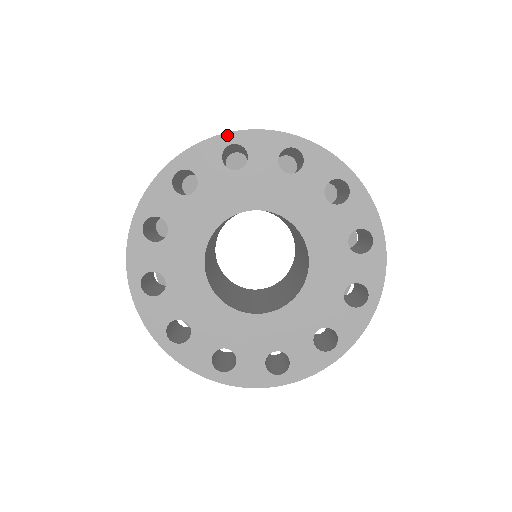
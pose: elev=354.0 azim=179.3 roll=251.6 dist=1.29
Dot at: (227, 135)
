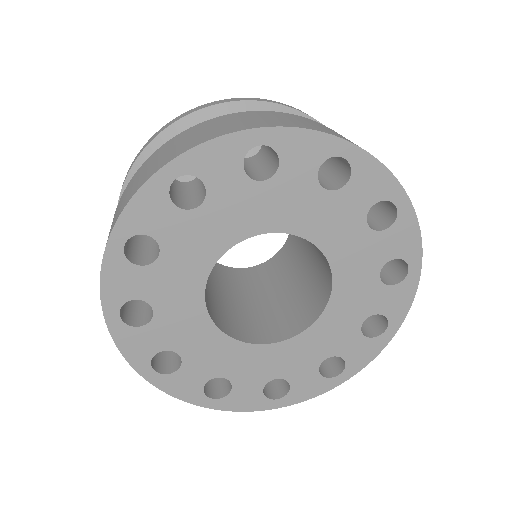
Dot at: (346, 144)
